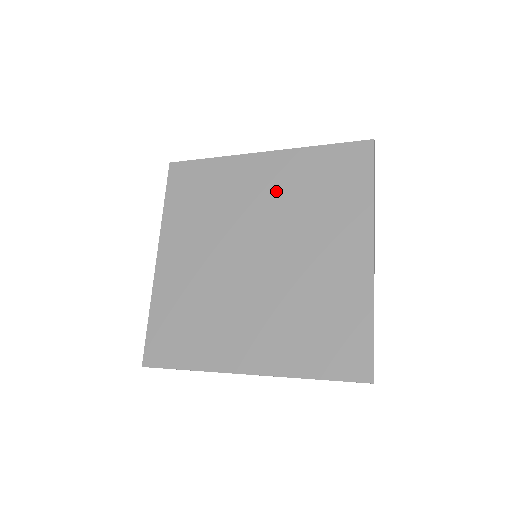
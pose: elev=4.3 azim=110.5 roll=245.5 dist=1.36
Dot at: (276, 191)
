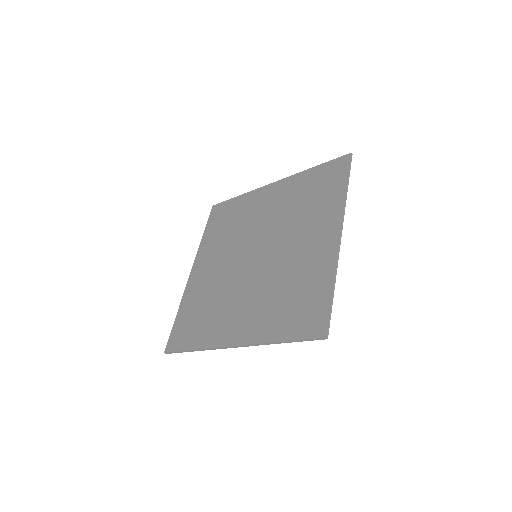
Dot at: (277, 206)
